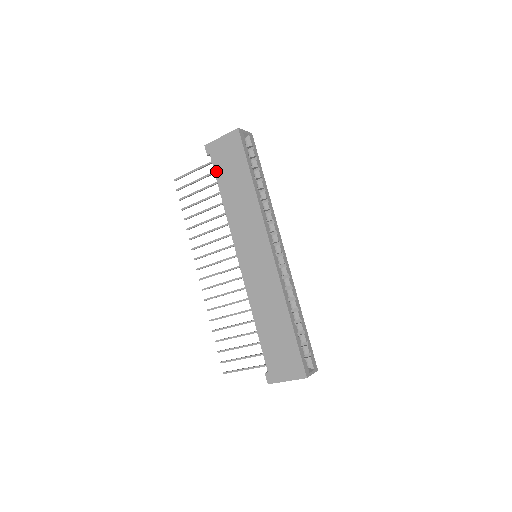
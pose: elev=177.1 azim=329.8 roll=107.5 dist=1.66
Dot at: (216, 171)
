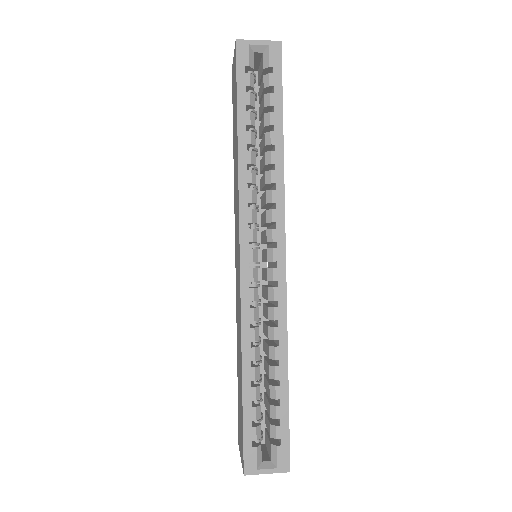
Dot at: occluded
